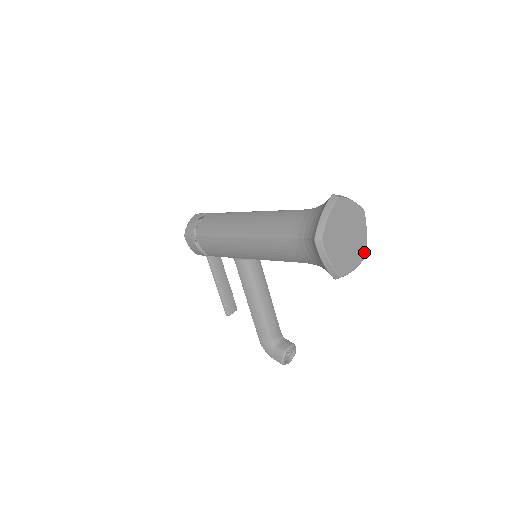
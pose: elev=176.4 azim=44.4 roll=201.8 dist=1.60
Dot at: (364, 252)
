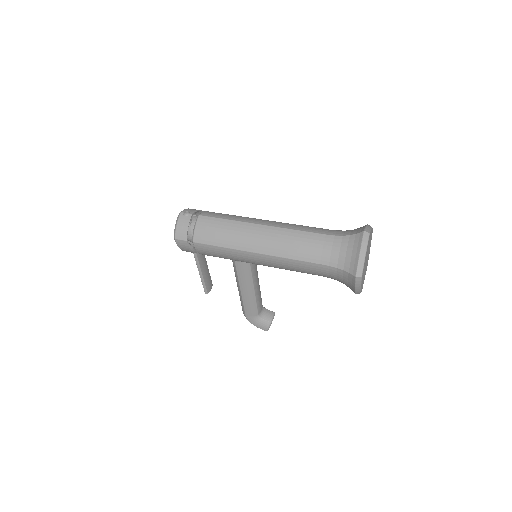
Dot at: occluded
